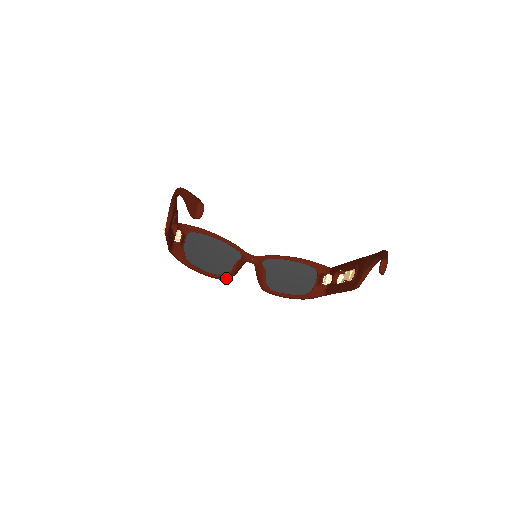
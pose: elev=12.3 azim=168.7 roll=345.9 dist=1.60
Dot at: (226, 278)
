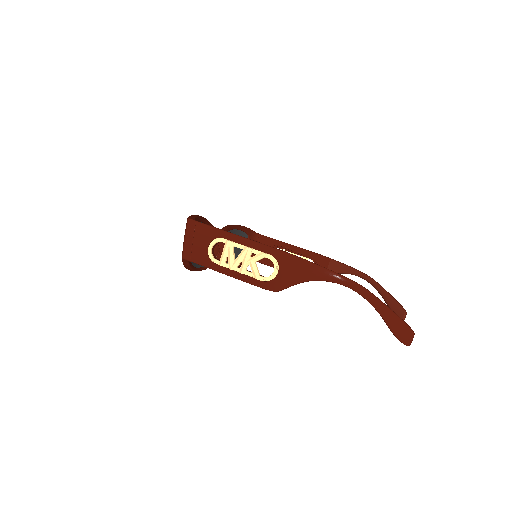
Dot at: (206, 268)
